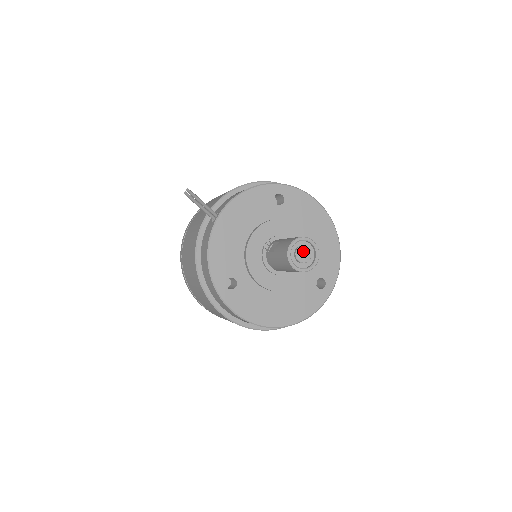
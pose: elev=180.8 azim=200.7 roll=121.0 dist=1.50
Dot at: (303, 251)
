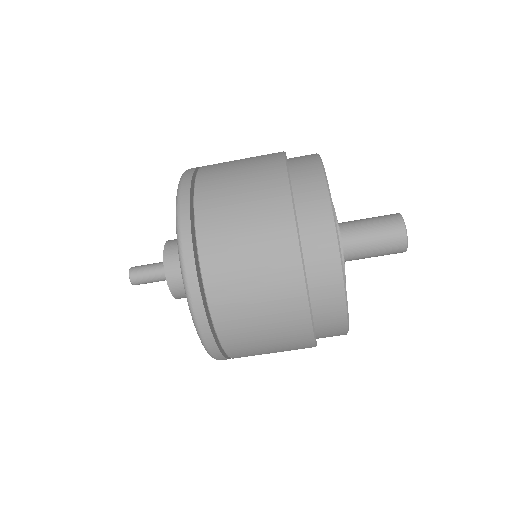
Dot at: occluded
